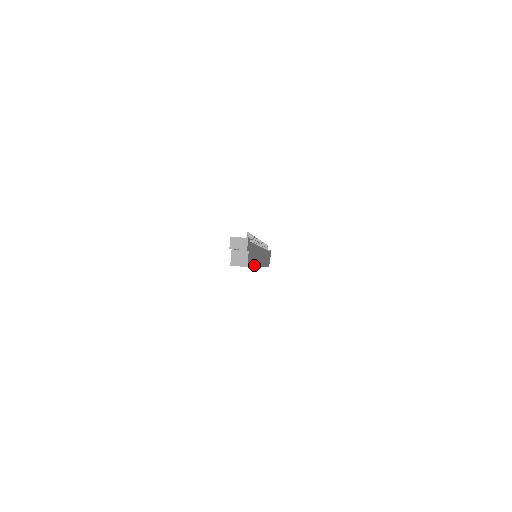
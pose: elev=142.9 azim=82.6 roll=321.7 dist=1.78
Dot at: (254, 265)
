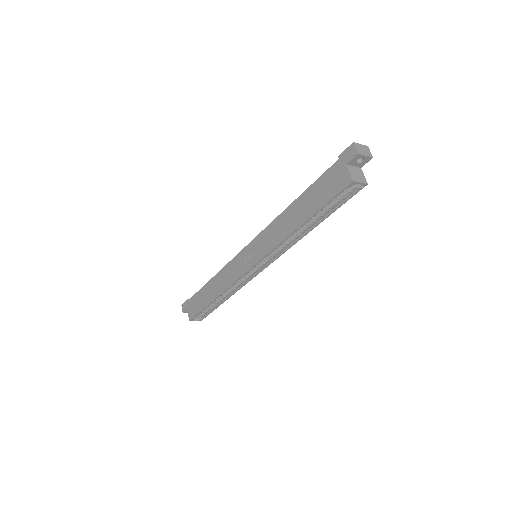
Dot at: (316, 224)
